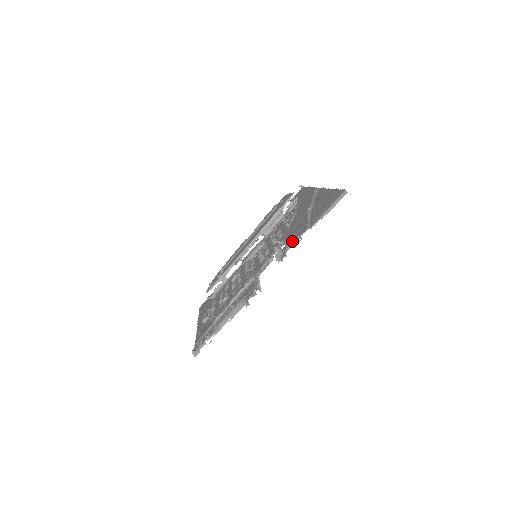
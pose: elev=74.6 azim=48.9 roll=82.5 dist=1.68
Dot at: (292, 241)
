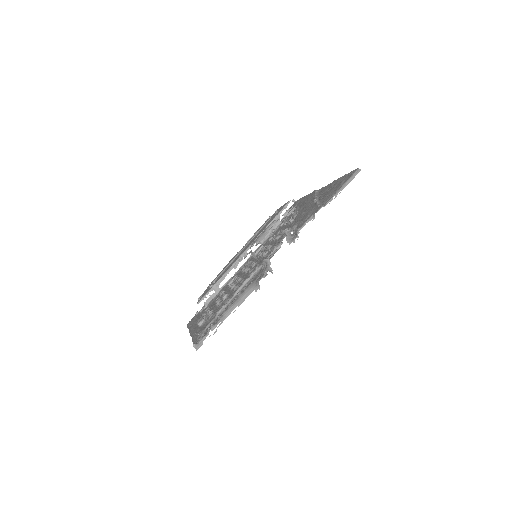
Dot at: (304, 222)
